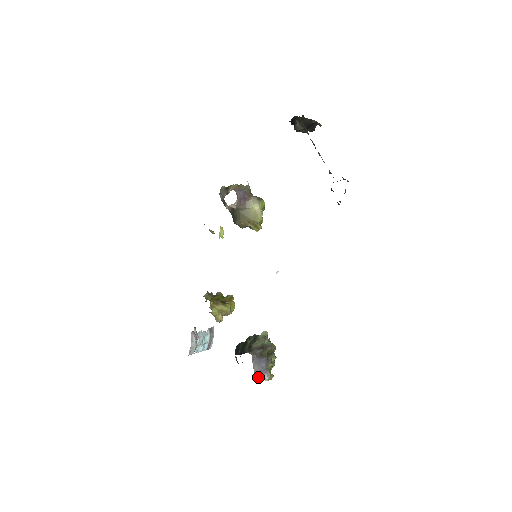
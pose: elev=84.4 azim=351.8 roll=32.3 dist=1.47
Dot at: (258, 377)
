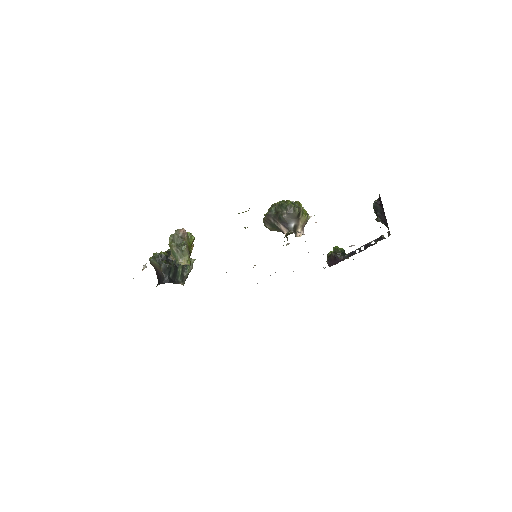
Dot at: occluded
